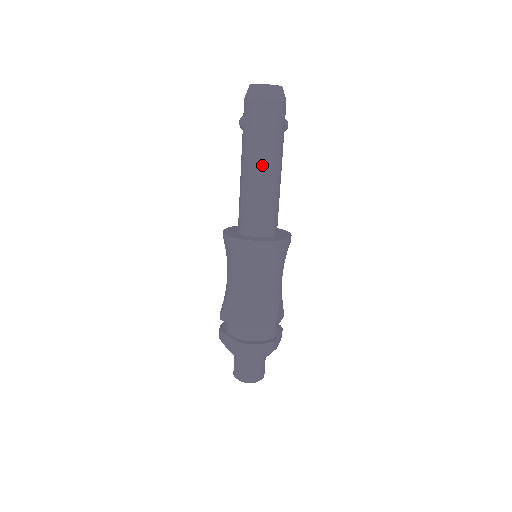
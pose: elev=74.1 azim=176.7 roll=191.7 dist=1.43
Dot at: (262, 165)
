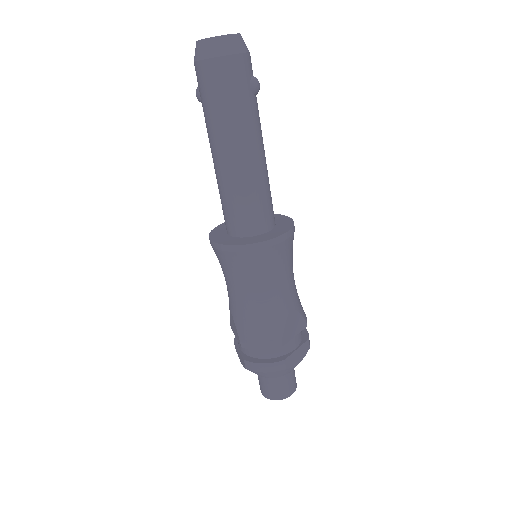
Dot at: (225, 148)
